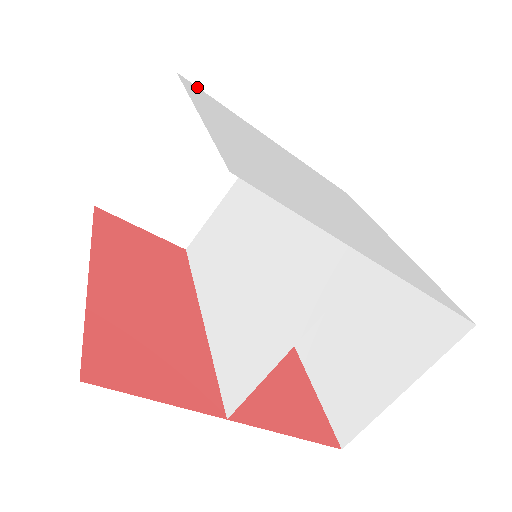
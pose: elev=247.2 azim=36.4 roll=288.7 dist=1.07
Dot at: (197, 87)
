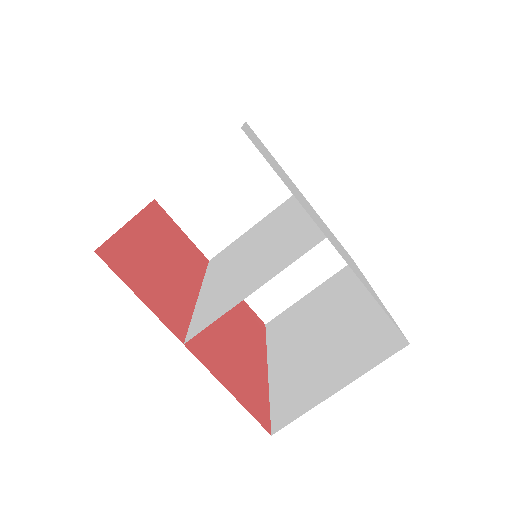
Dot at: occluded
